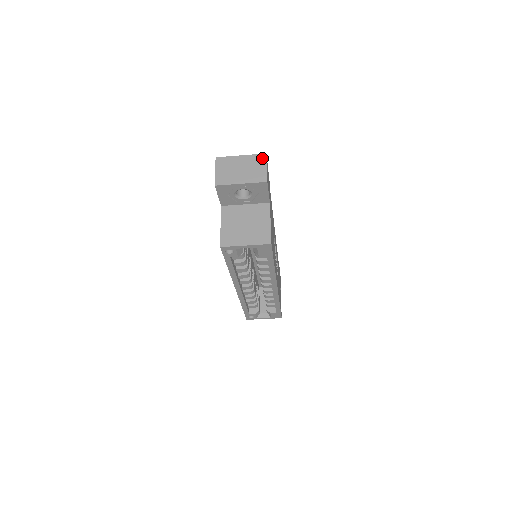
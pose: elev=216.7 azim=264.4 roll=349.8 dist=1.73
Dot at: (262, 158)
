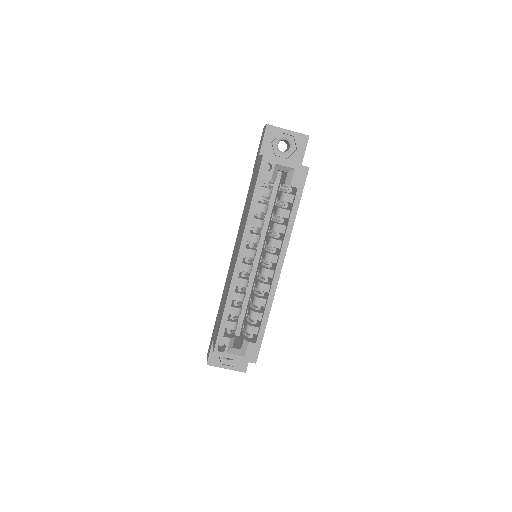
Dot at: occluded
